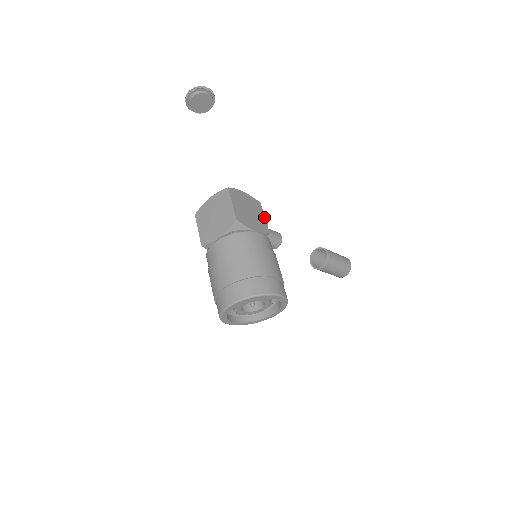
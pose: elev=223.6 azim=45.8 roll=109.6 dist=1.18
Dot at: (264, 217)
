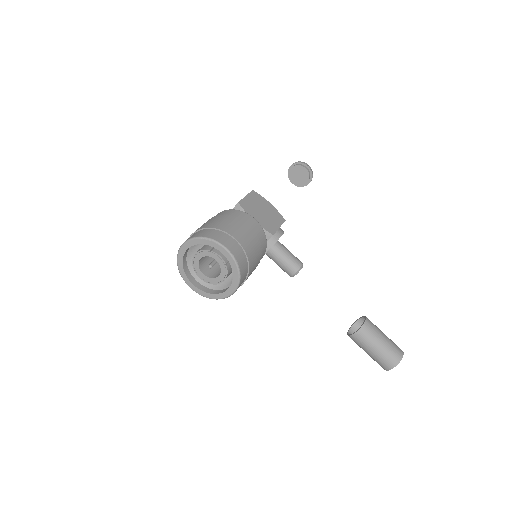
Dot at: (279, 226)
